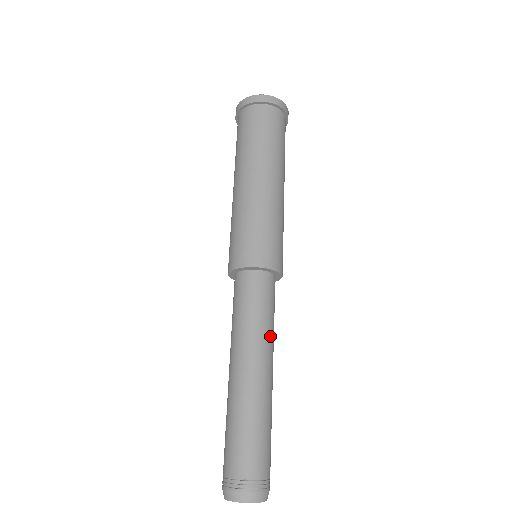
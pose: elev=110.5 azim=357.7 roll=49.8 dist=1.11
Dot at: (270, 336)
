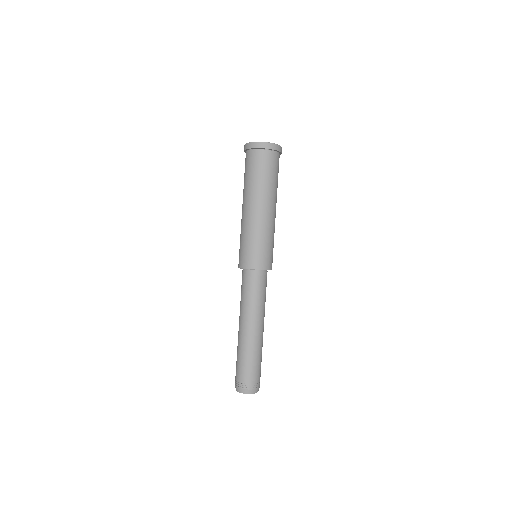
Dot at: (257, 309)
